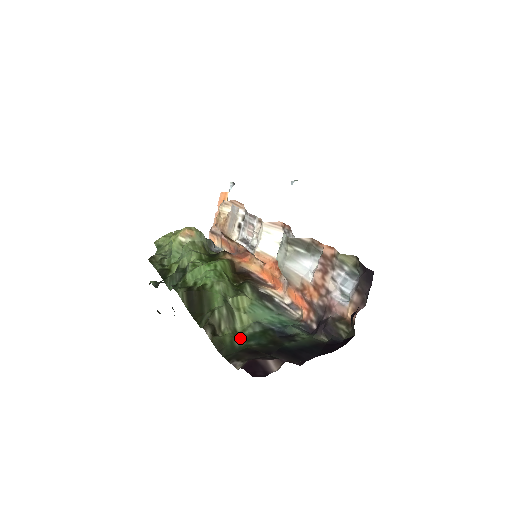
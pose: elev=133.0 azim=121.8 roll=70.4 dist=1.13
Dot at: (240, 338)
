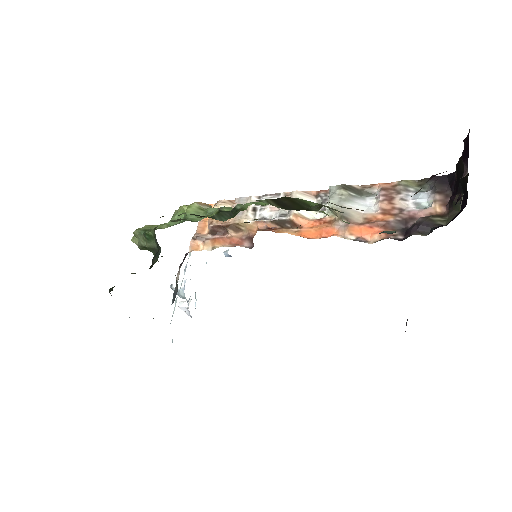
Dot at: occluded
